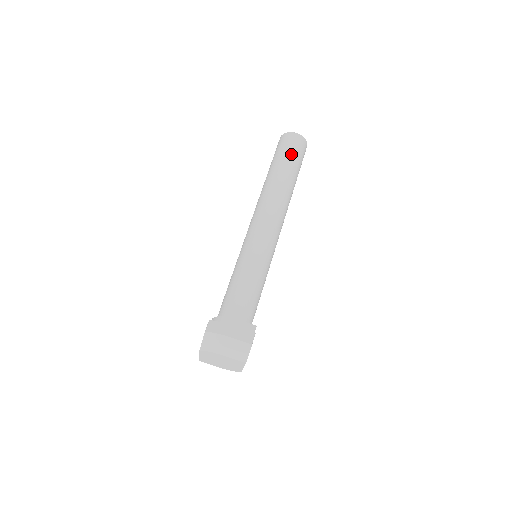
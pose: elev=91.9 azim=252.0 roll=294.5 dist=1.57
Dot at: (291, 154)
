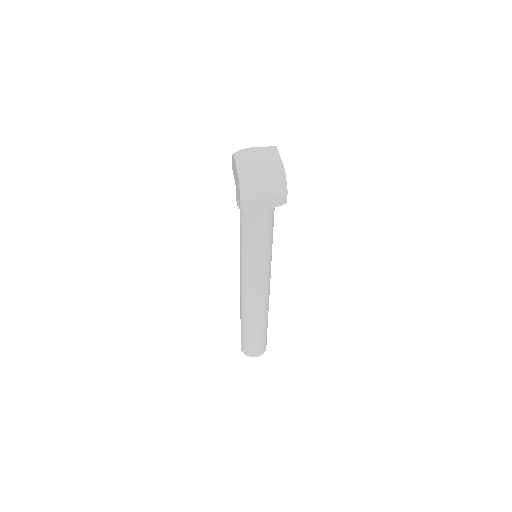
Dot at: occluded
